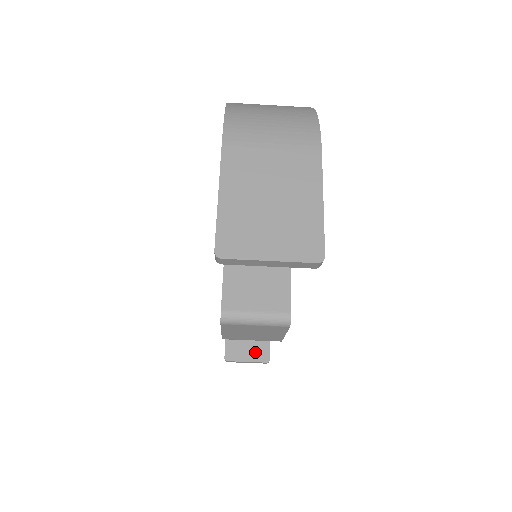
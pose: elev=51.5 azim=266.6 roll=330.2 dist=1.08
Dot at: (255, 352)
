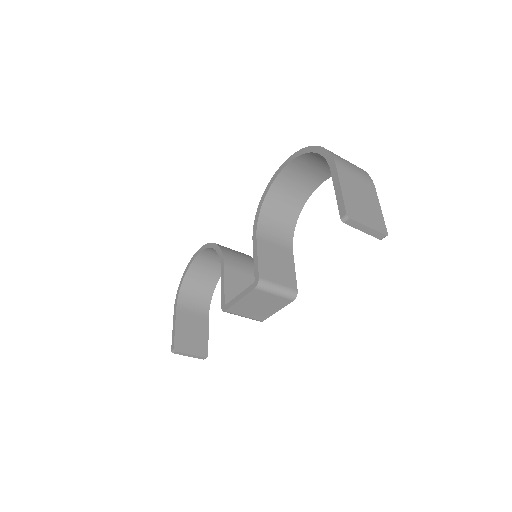
Dot at: (197, 348)
